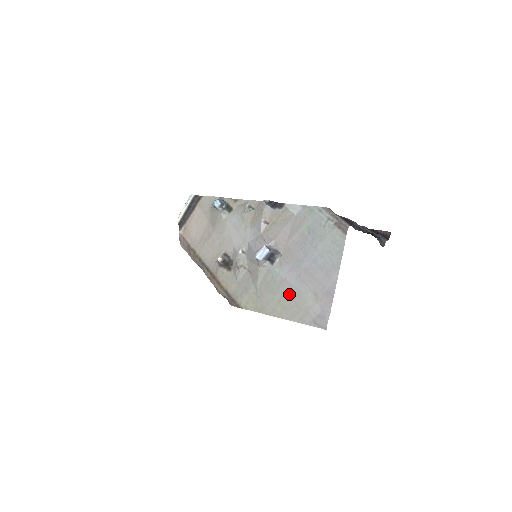
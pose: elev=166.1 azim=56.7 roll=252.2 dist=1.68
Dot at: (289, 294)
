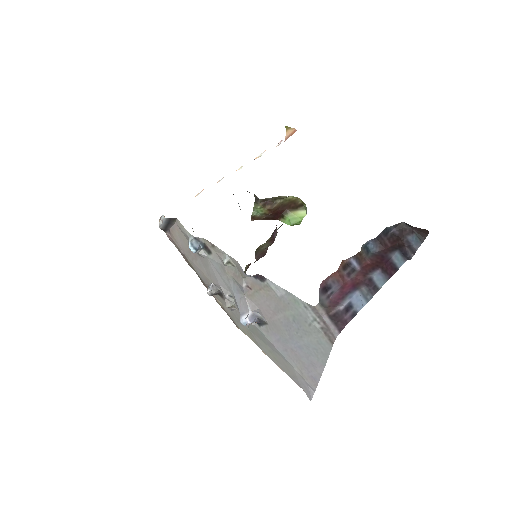
Dot at: (278, 355)
